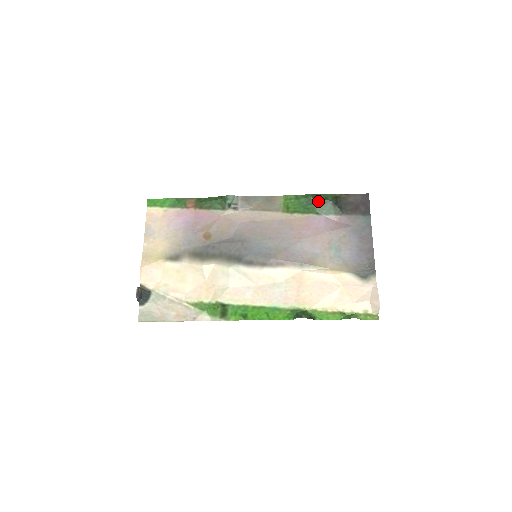
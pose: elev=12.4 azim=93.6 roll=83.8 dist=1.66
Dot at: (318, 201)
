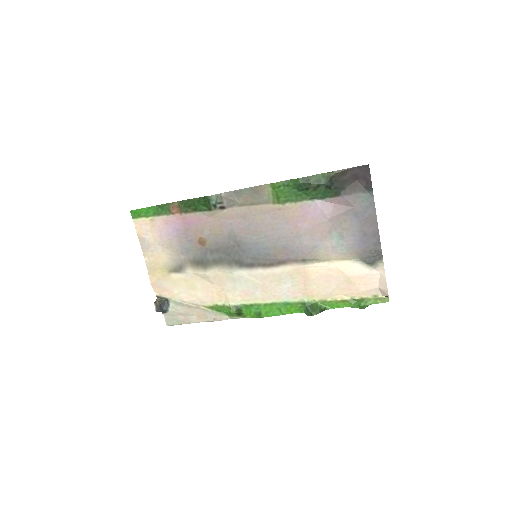
Dot at: (310, 186)
